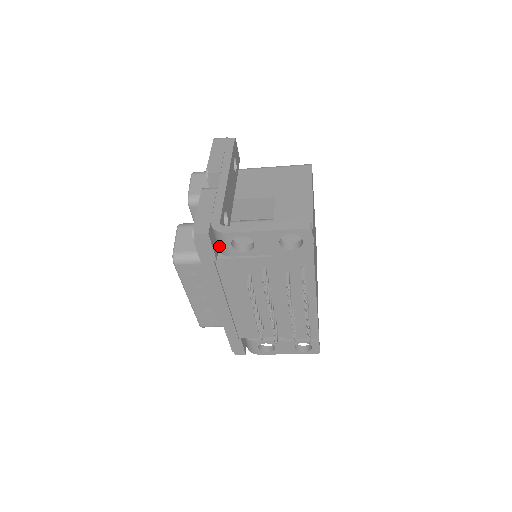
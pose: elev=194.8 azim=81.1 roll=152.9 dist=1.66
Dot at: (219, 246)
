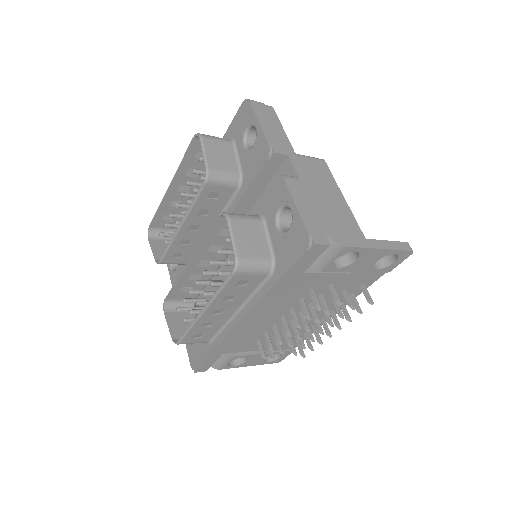
Dot at: occluded
